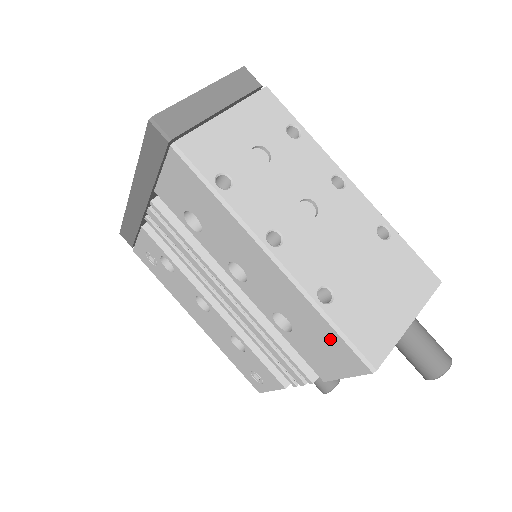
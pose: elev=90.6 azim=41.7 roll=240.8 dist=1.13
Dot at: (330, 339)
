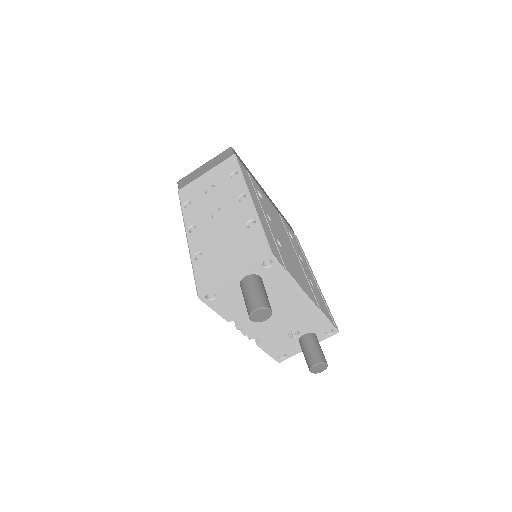
Dot at: occluded
